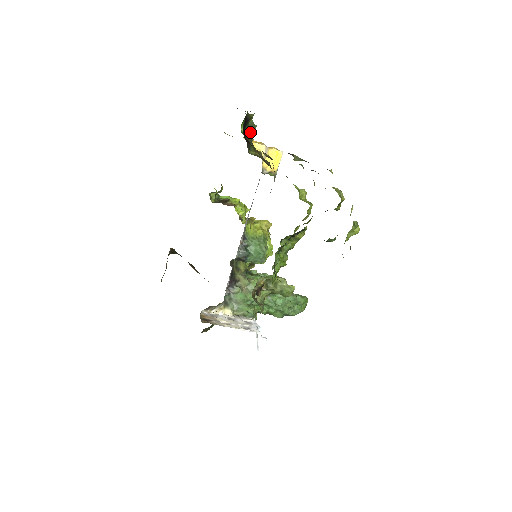
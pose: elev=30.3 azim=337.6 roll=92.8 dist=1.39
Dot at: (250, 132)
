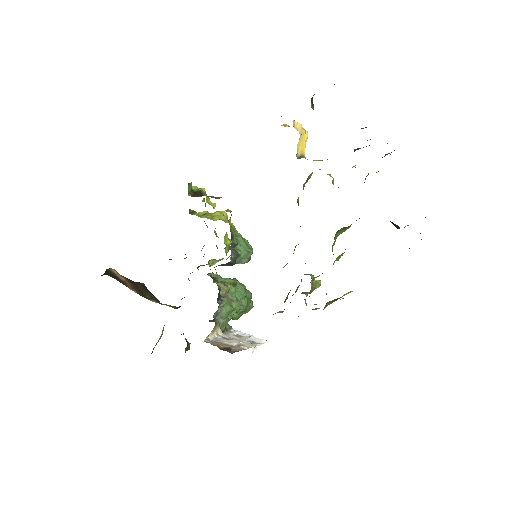
Dot at: (313, 108)
